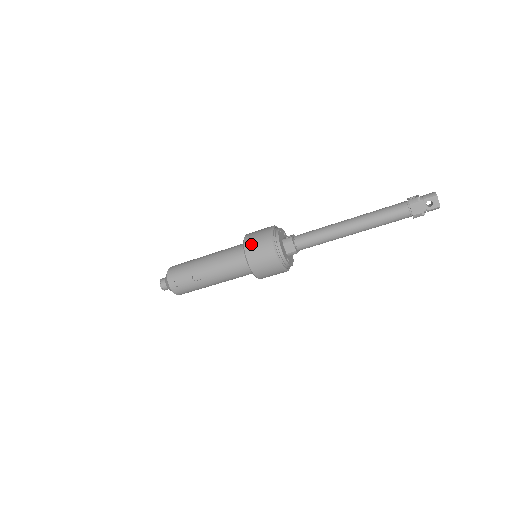
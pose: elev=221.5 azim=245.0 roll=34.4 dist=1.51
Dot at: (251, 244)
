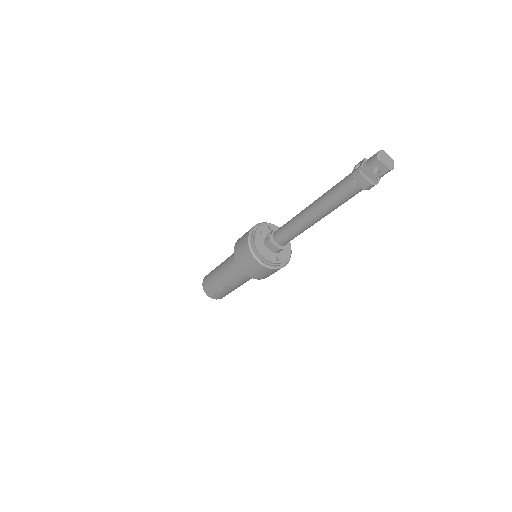
Dot at: (238, 256)
